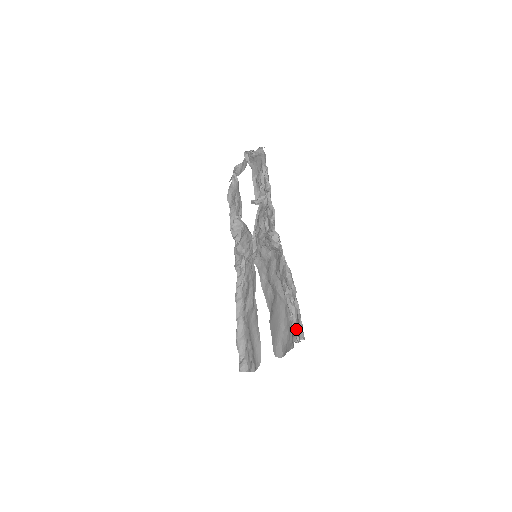
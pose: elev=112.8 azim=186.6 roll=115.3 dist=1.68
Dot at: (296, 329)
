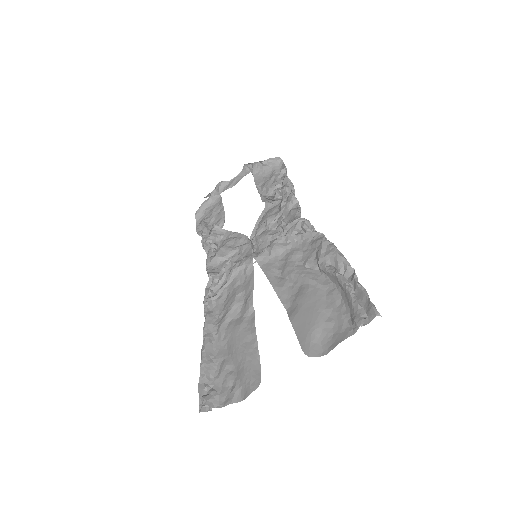
Dot at: (356, 311)
